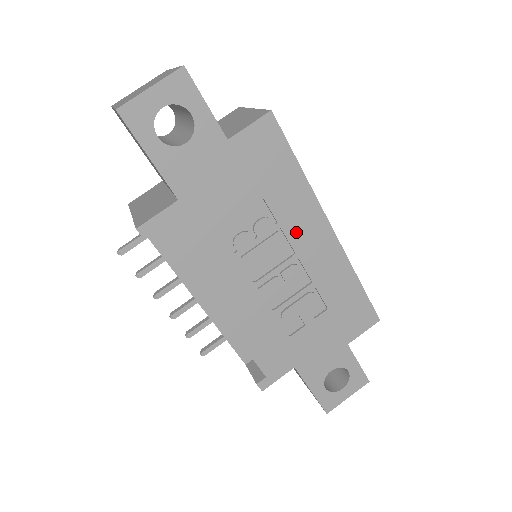
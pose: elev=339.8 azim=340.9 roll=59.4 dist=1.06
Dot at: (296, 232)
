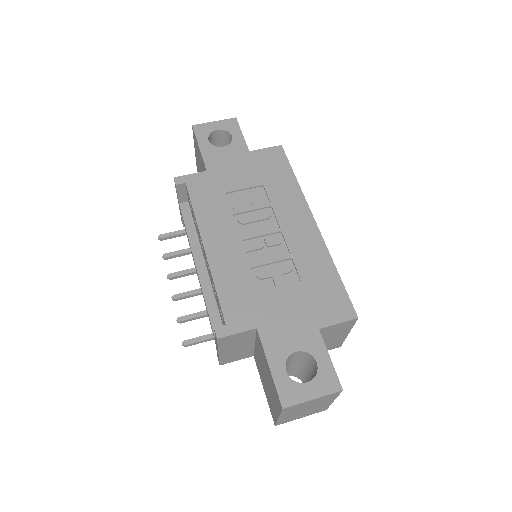
Dot at: (284, 214)
